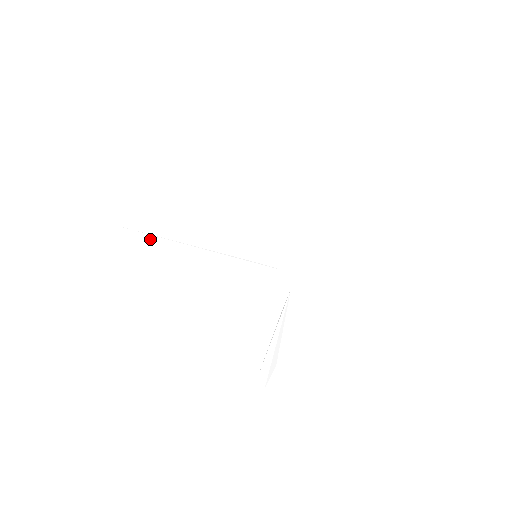
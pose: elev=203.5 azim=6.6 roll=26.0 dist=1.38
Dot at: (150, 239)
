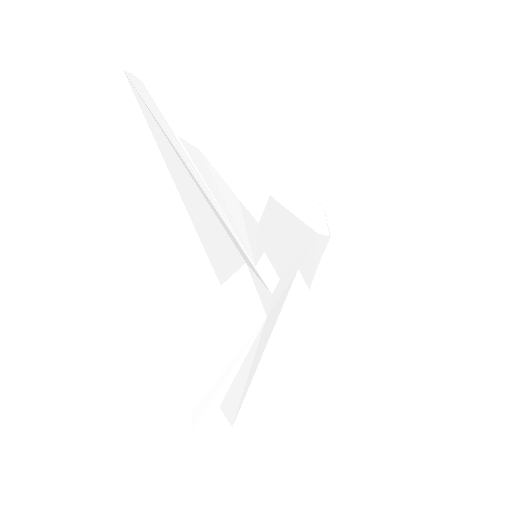
Dot at: (171, 145)
